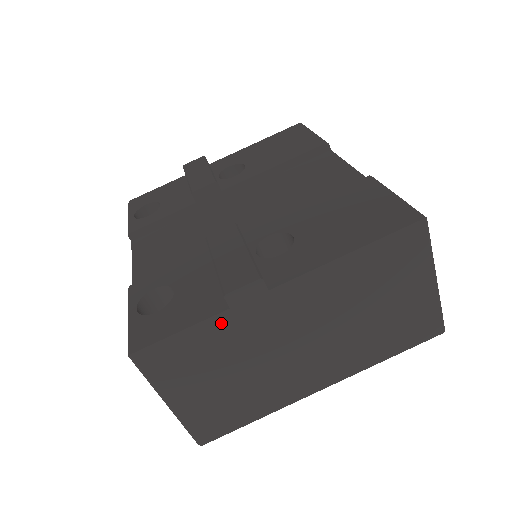
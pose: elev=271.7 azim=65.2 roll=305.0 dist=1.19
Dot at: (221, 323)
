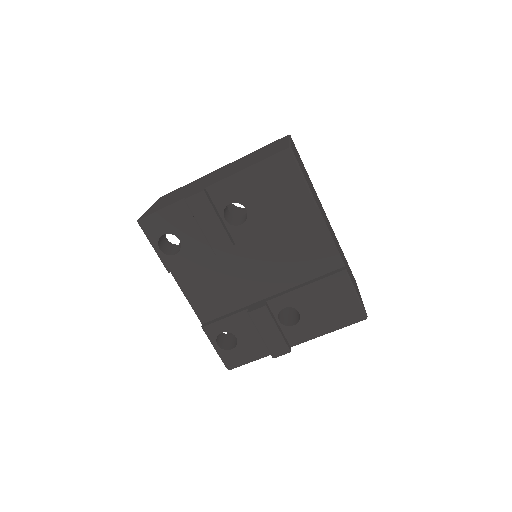
Dot at: occluded
